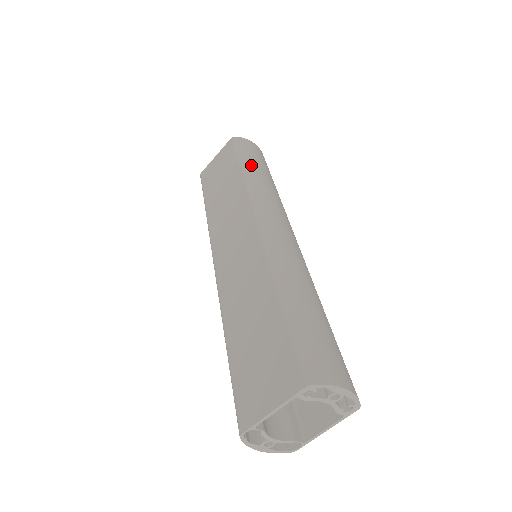
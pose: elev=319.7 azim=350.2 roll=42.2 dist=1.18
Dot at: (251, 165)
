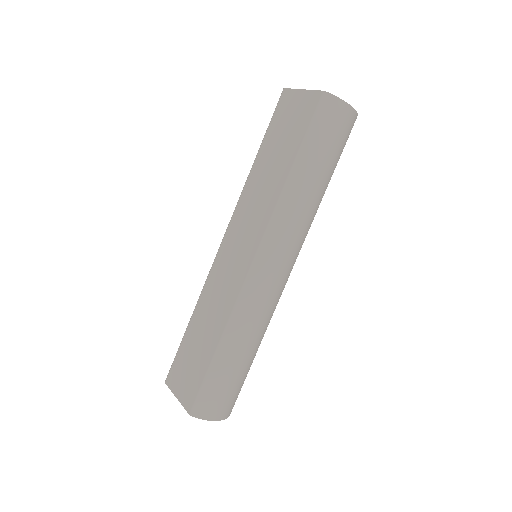
Dot at: (307, 165)
